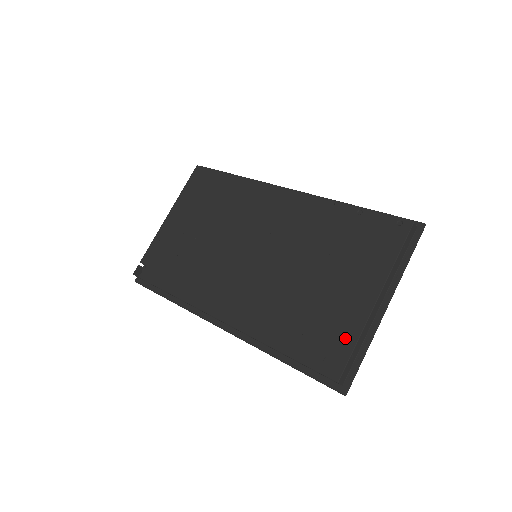
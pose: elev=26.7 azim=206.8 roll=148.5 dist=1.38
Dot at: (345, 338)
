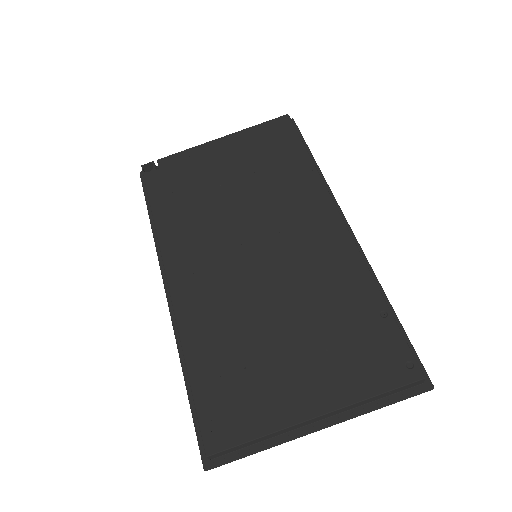
Dot at: (252, 422)
